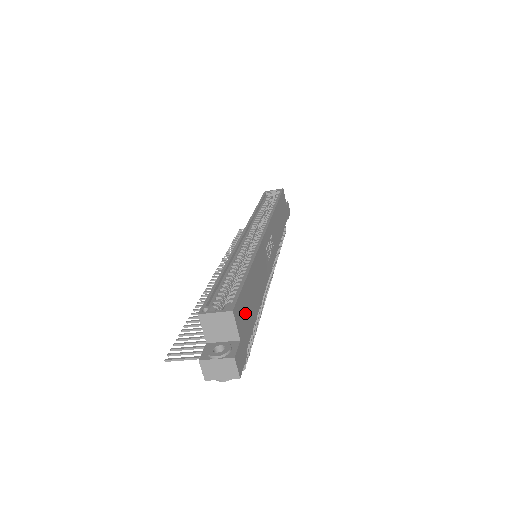
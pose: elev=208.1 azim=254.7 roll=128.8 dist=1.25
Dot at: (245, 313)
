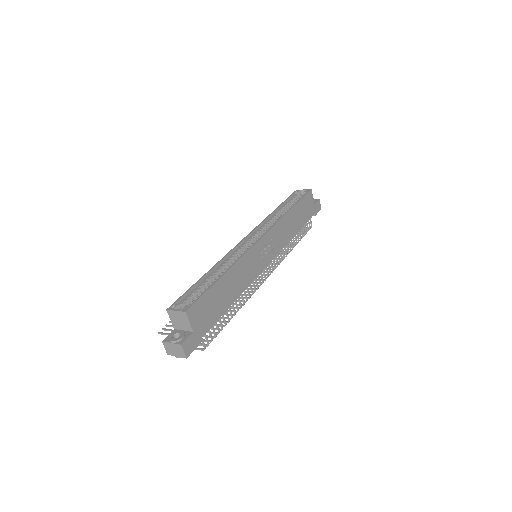
Dot at: (206, 311)
